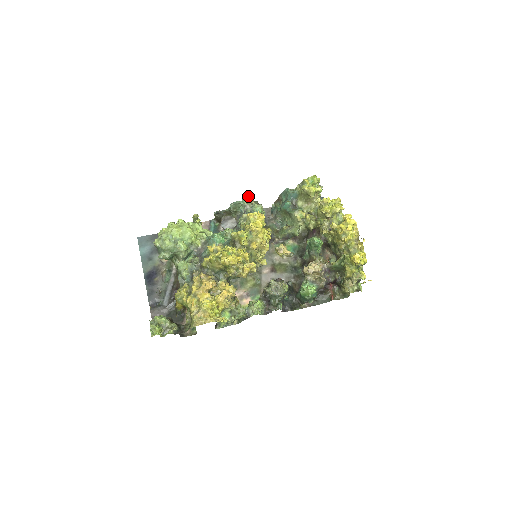
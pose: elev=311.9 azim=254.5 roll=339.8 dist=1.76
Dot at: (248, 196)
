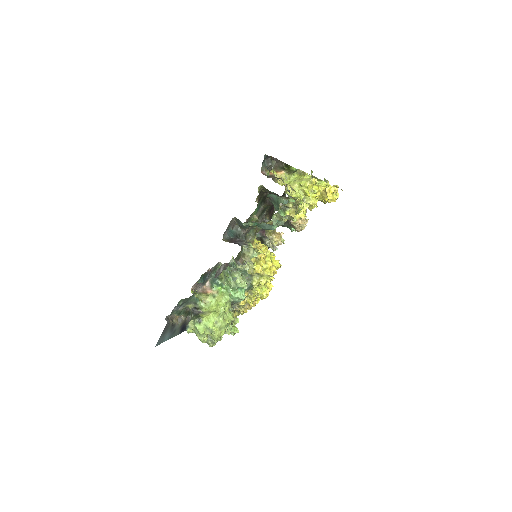
Dot at: occluded
